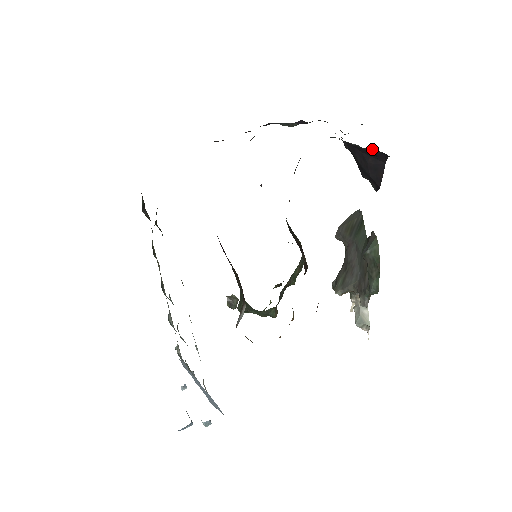
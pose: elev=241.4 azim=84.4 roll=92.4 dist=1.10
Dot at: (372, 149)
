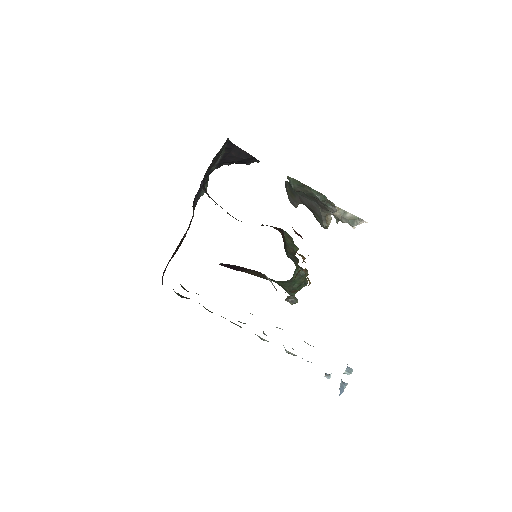
Dot at: (224, 149)
